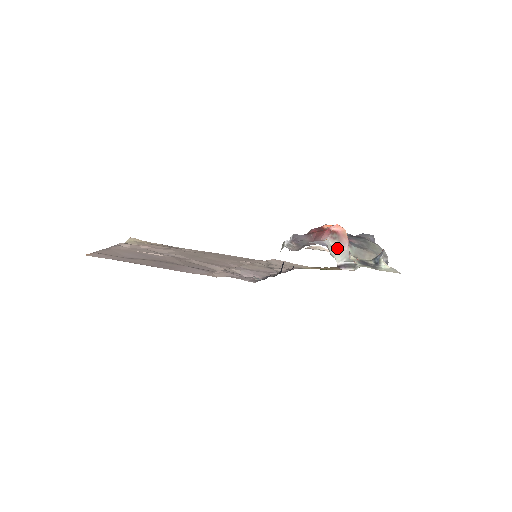
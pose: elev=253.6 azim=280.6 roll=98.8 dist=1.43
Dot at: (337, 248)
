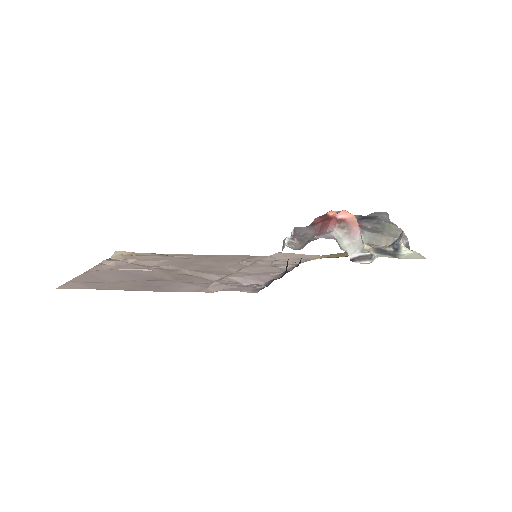
Dot at: (347, 239)
